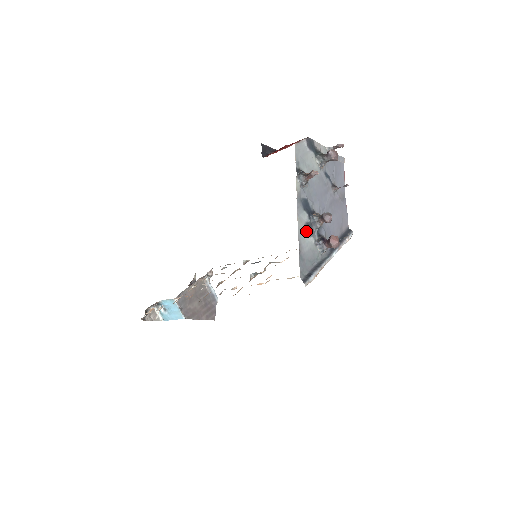
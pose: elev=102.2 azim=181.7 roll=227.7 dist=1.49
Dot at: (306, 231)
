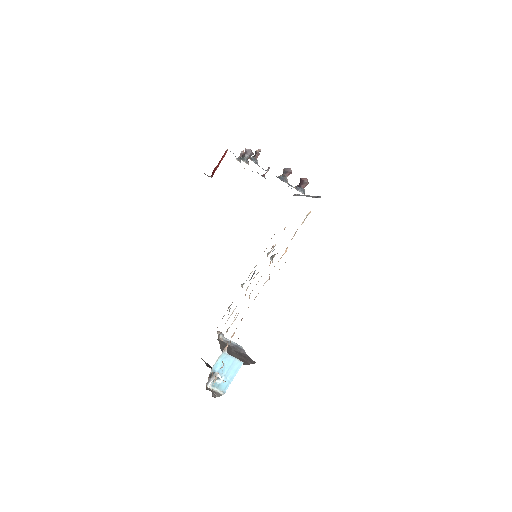
Dot at: occluded
